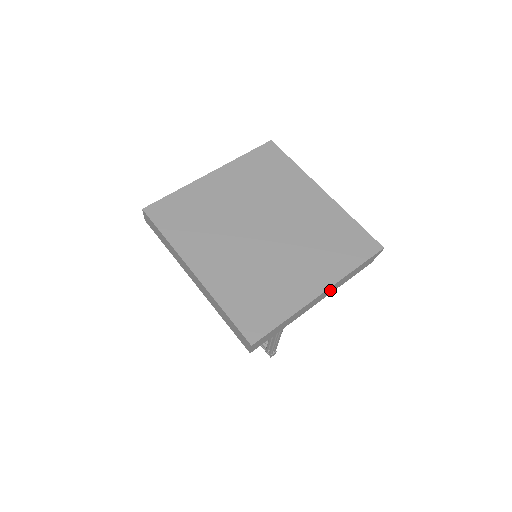
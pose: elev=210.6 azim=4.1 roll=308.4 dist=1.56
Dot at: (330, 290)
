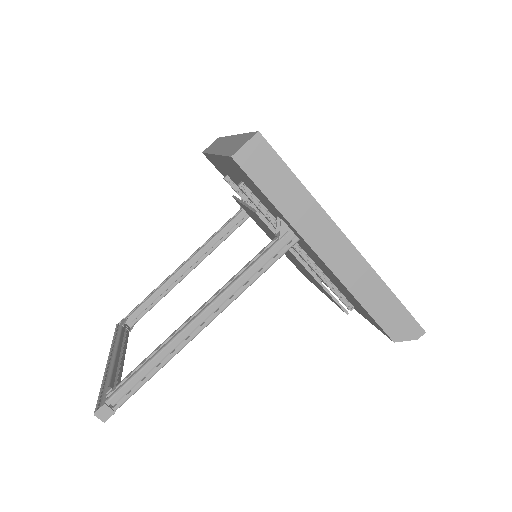
Dot at: (351, 267)
